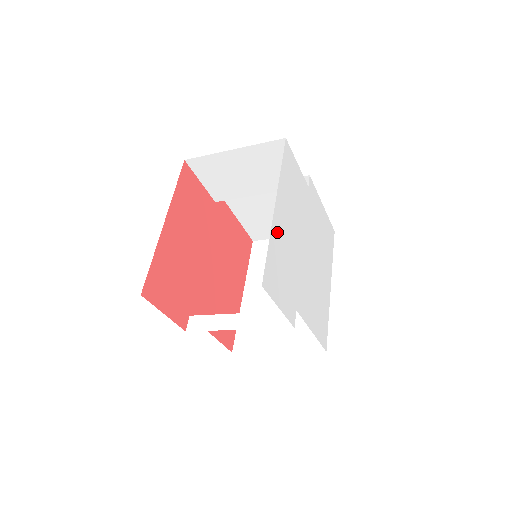
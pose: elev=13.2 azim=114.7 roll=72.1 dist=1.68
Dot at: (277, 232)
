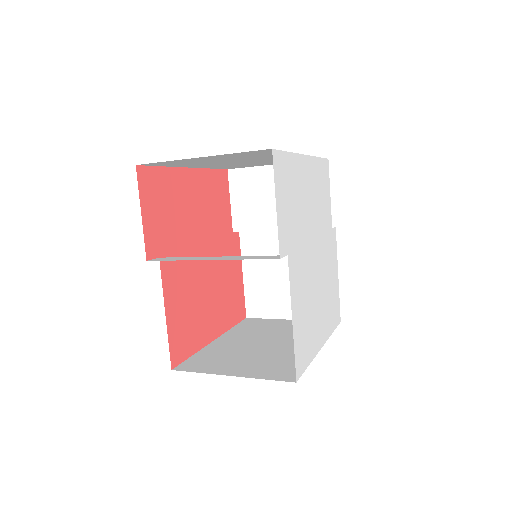
Dot at: (299, 169)
